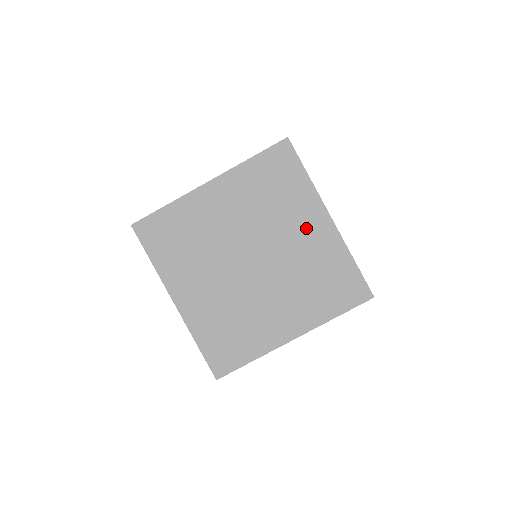
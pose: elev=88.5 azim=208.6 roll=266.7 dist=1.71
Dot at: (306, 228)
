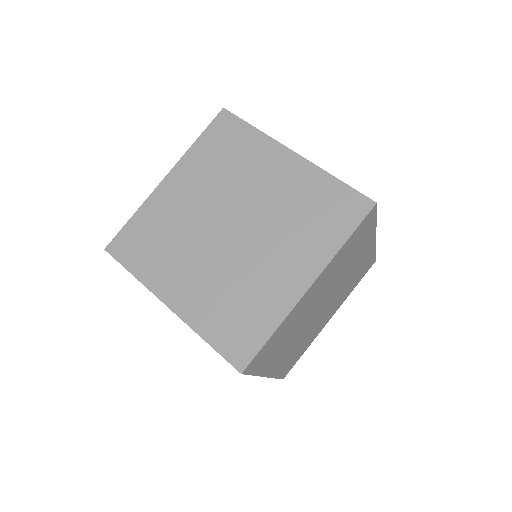
Dot at: (273, 172)
